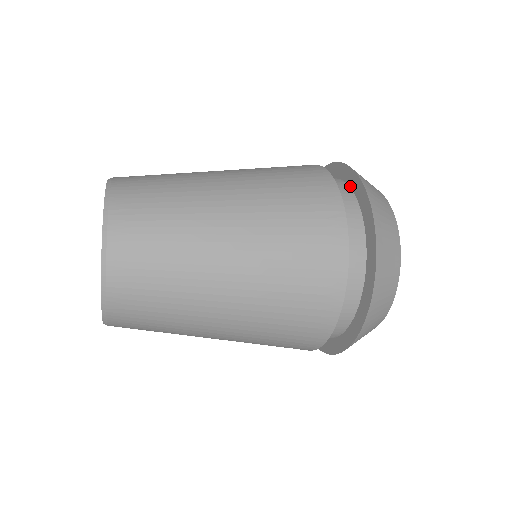
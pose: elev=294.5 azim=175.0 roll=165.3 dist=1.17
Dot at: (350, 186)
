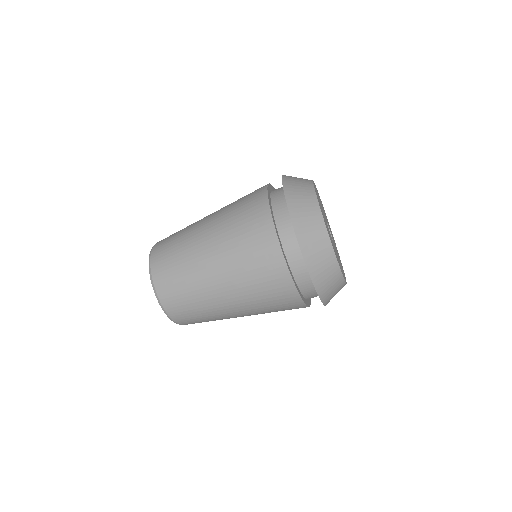
Dot at: occluded
